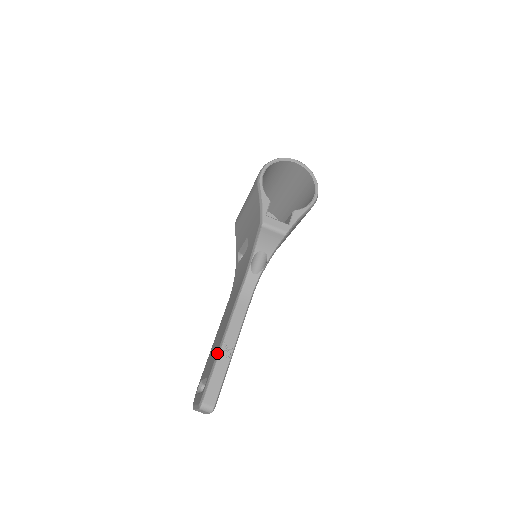
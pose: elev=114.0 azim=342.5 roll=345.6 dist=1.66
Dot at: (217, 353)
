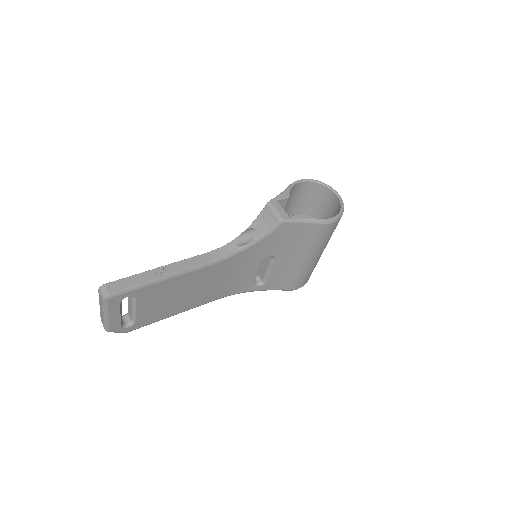
Dot at: (153, 269)
